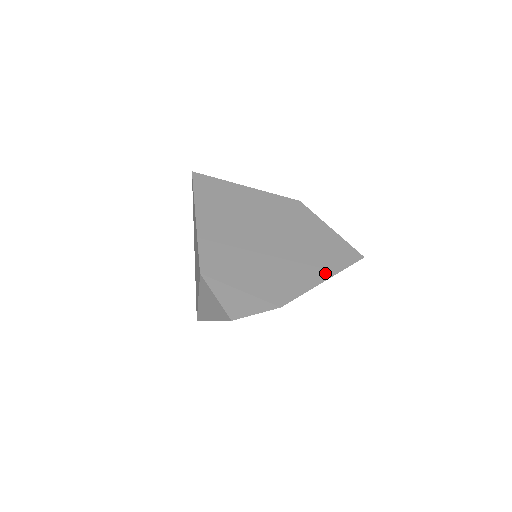
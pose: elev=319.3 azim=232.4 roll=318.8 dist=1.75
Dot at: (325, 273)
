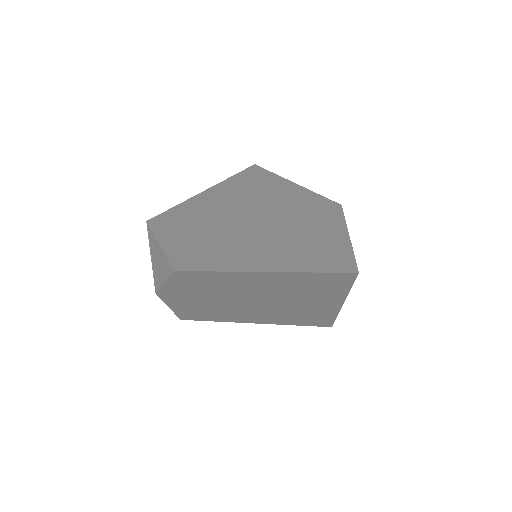
Dot at: (275, 266)
